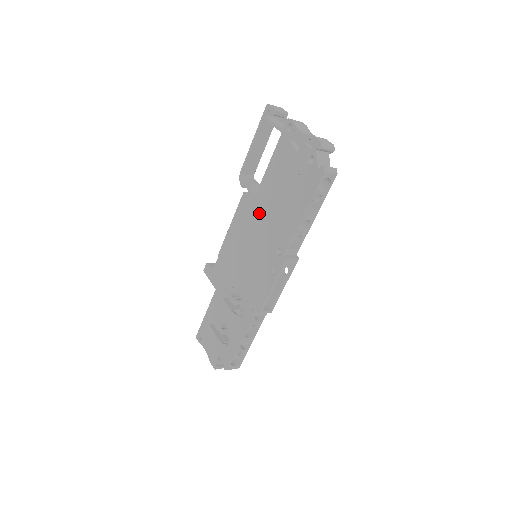
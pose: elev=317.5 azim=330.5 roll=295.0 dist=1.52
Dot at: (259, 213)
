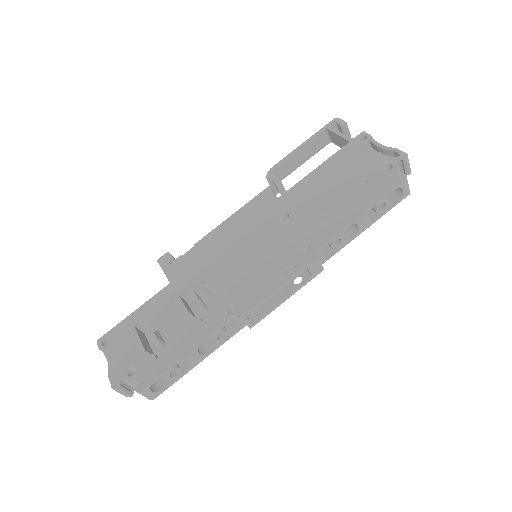
Dot at: (287, 208)
